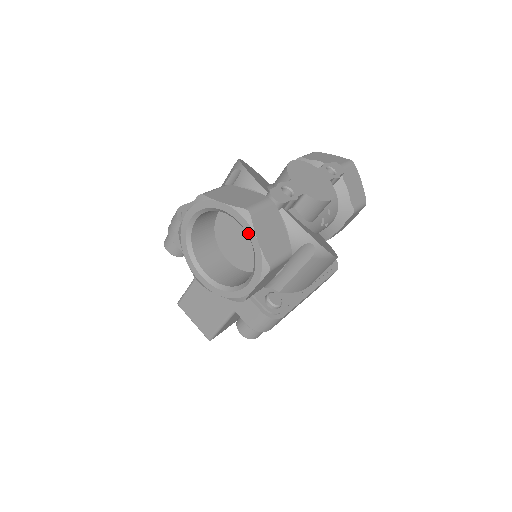
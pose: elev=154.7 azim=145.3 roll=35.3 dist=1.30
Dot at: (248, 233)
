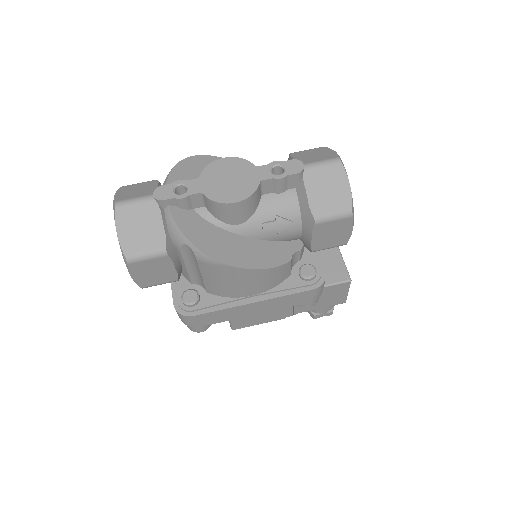
Dot at: (117, 224)
